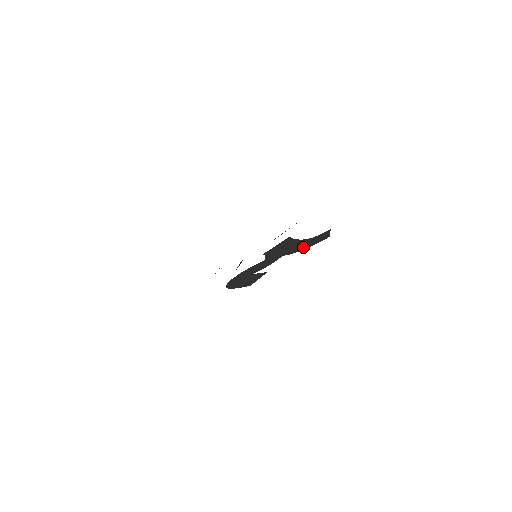
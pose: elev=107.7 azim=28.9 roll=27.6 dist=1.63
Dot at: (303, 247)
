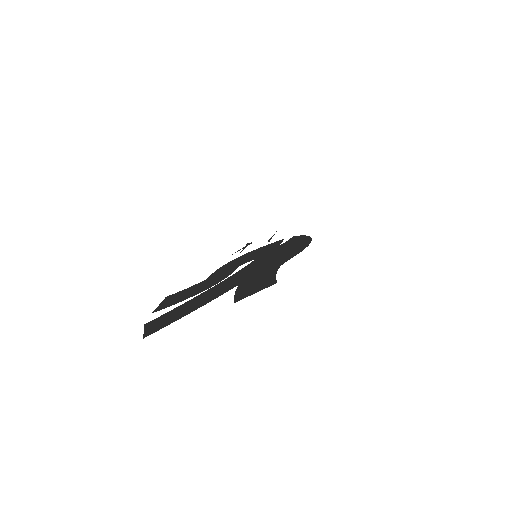
Dot at: occluded
